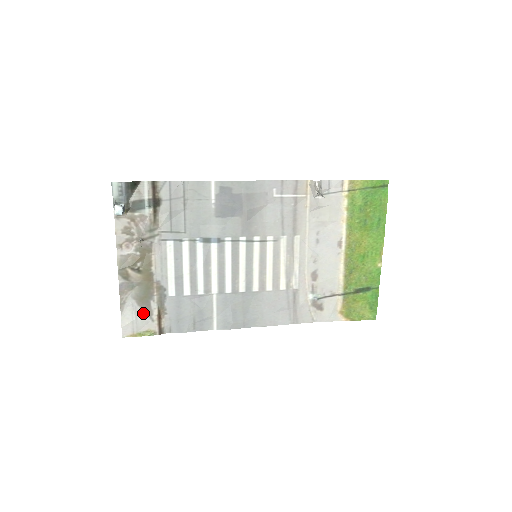
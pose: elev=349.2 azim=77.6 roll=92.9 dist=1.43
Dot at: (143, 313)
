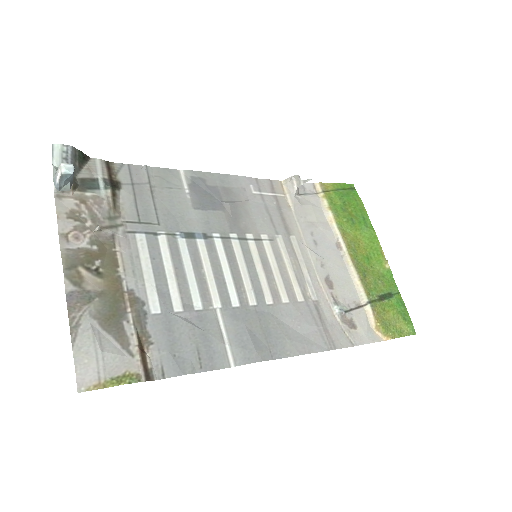
Dot at: (113, 342)
